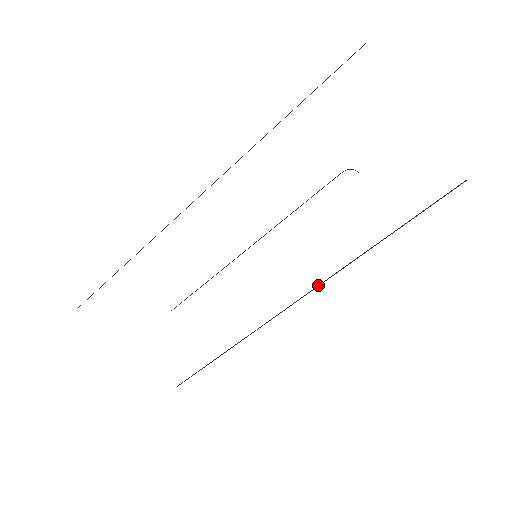
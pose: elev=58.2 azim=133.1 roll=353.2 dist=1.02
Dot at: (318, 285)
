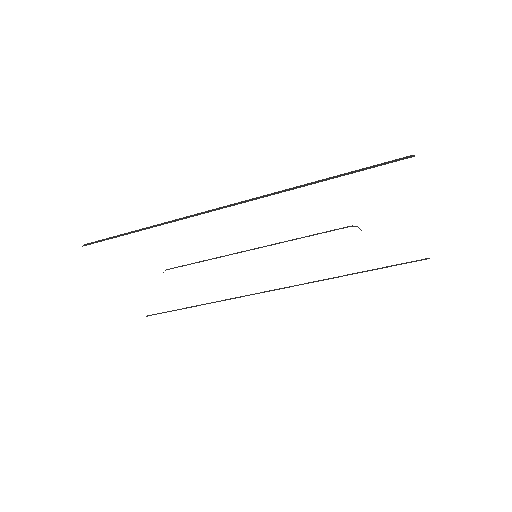
Dot at: occluded
